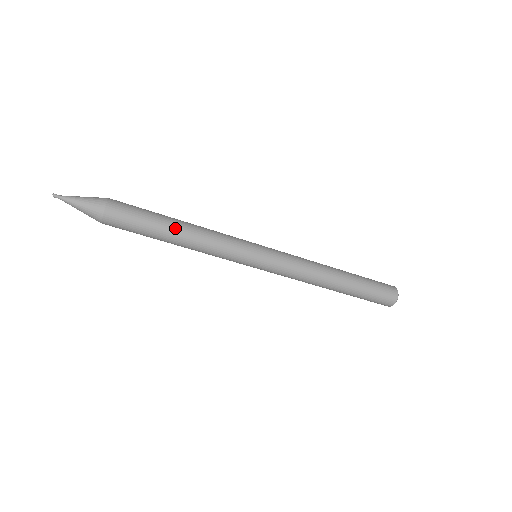
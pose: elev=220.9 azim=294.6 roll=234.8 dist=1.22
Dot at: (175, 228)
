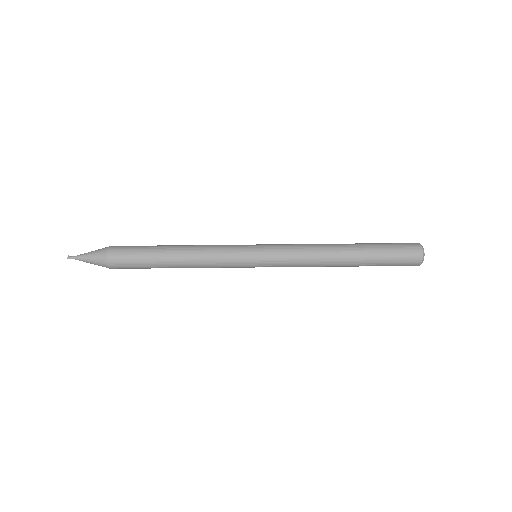
Dot at: (170, 263)
